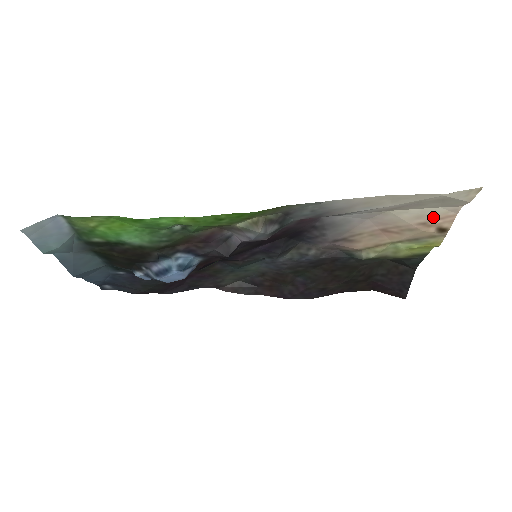
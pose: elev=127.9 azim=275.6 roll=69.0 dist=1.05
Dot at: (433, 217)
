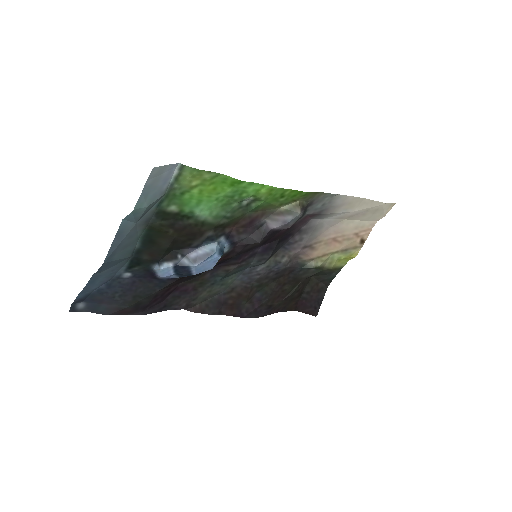
Dot at: (362, 229)
